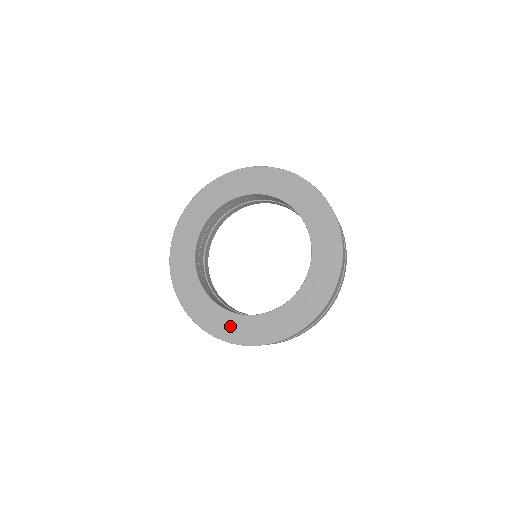
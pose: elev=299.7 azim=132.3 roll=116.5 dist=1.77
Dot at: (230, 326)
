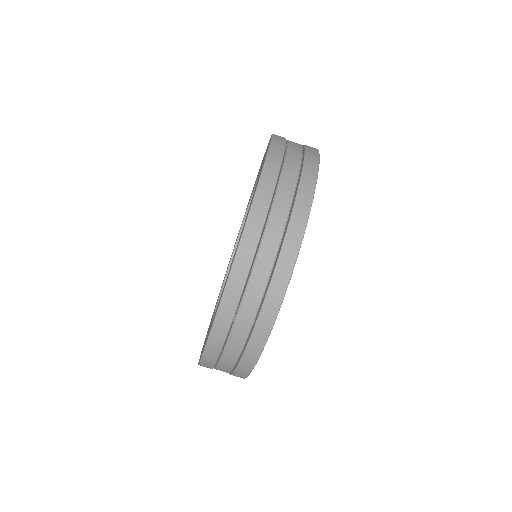
Dot at: occluded
